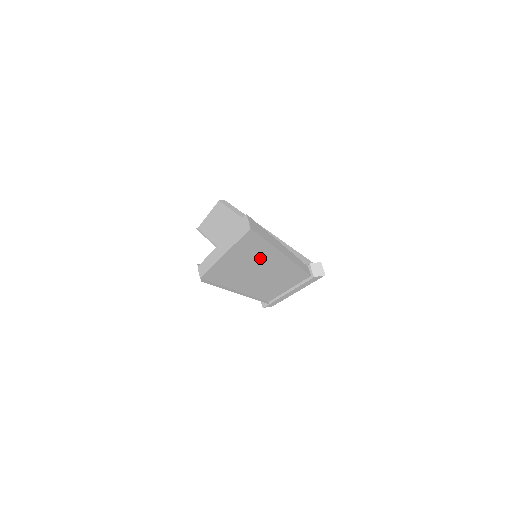
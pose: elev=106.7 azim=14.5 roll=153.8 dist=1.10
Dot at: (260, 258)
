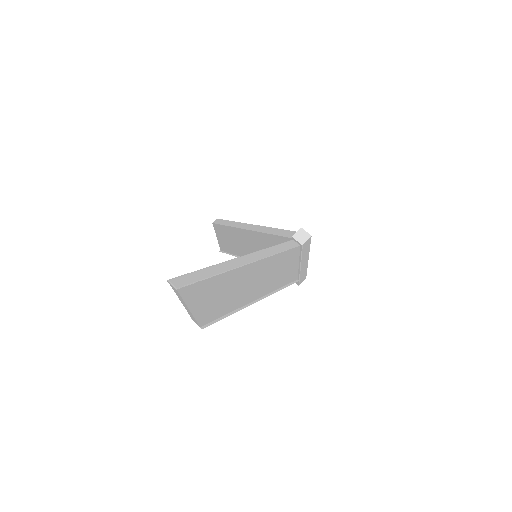
Dot at: (226, 283)
